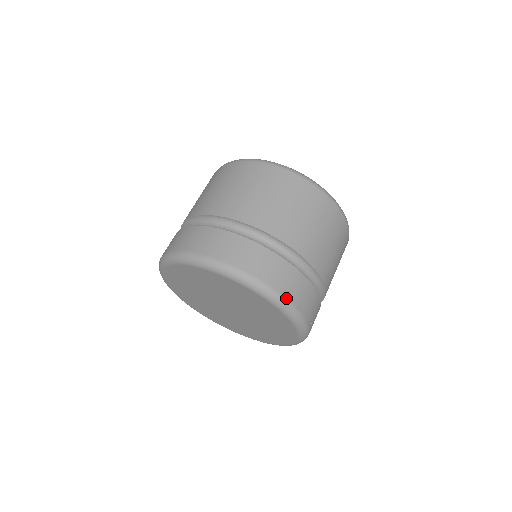
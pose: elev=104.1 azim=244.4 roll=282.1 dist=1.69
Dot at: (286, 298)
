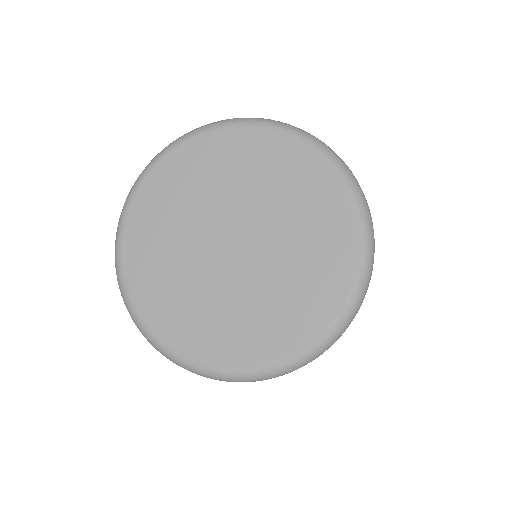
Dot at: (329, 148)
